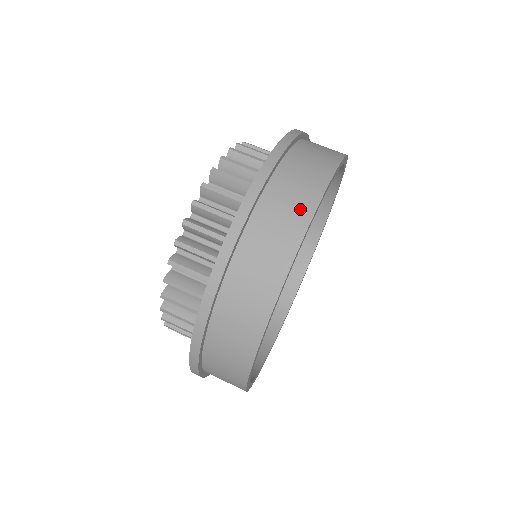
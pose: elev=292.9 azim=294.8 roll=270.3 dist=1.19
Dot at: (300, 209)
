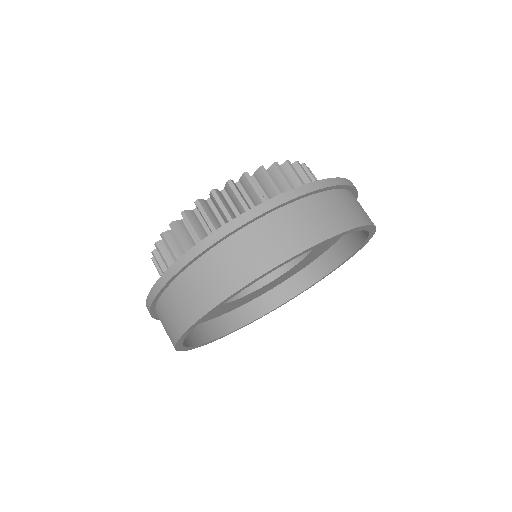
Dot at: (278, 250)
